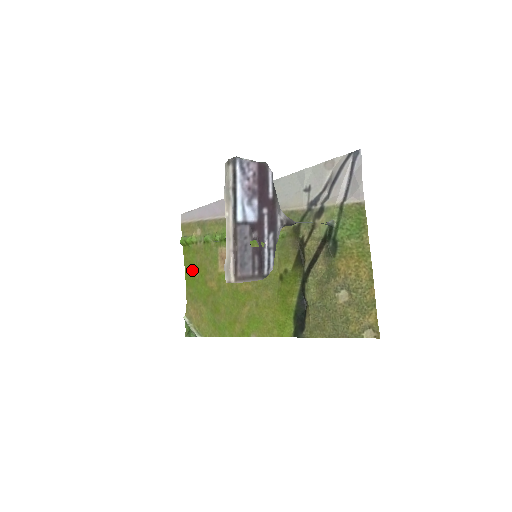
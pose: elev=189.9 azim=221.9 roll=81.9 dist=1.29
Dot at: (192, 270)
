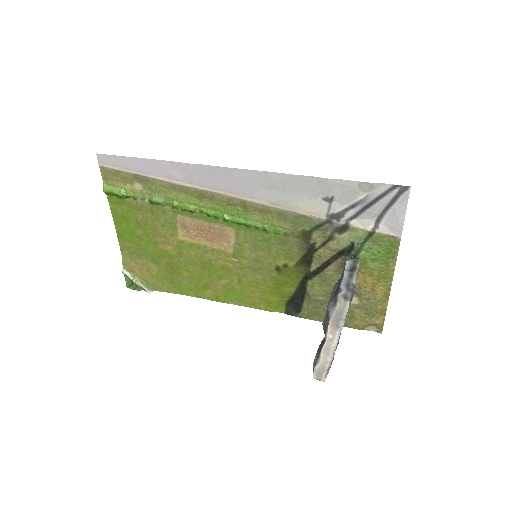
Dot at: (128, 225)
